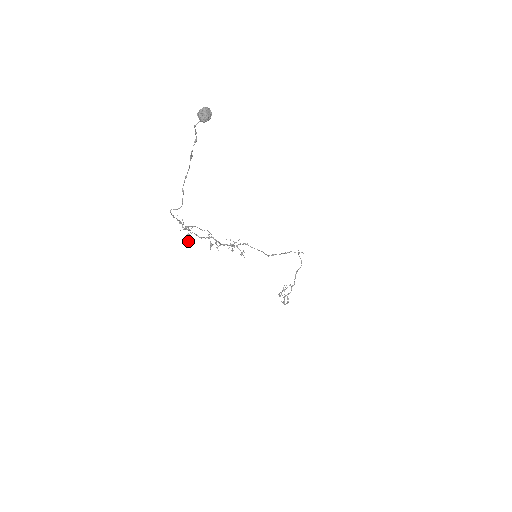
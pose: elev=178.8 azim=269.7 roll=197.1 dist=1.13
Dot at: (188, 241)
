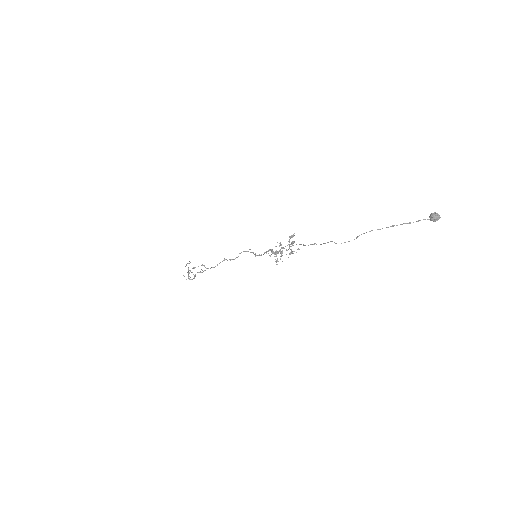
Dot at: occluded
